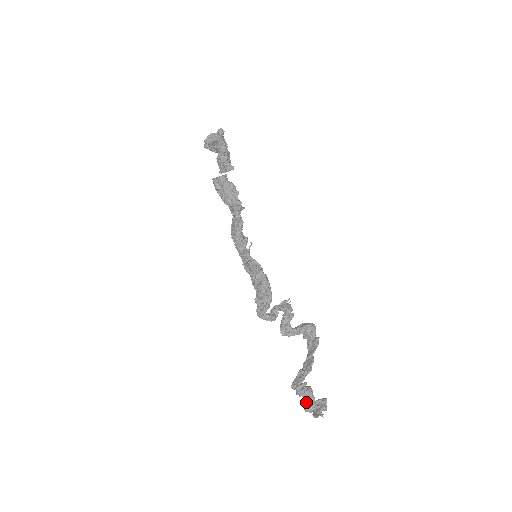
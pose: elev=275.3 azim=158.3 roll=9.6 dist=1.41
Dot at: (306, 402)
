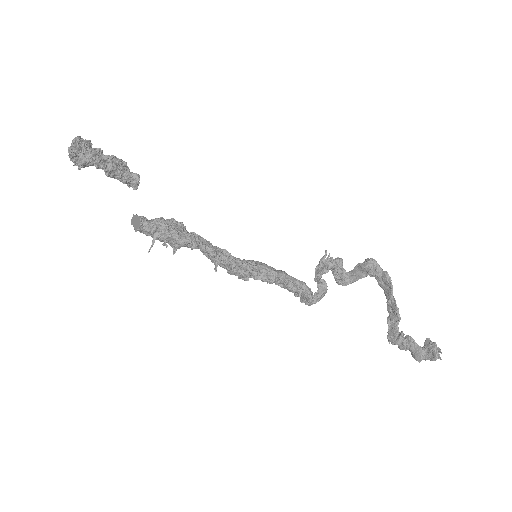
Dot at: (414, 355)
